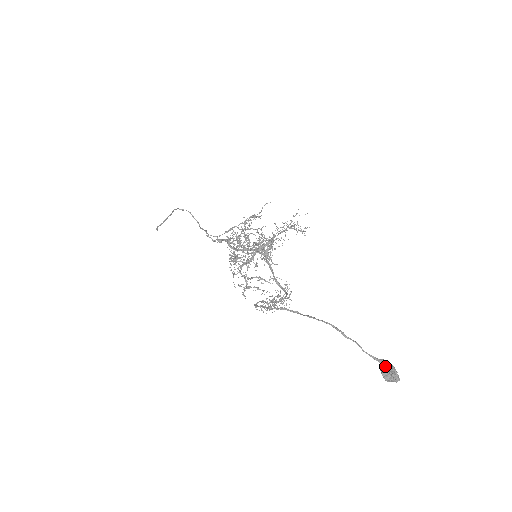
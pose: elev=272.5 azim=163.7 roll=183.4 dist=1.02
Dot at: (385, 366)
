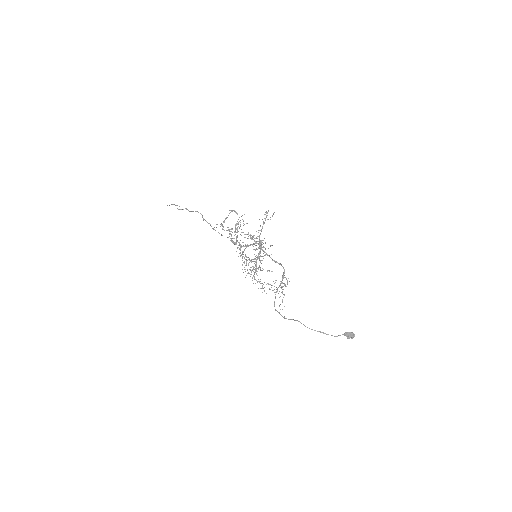
Dot at: (347, 336)
